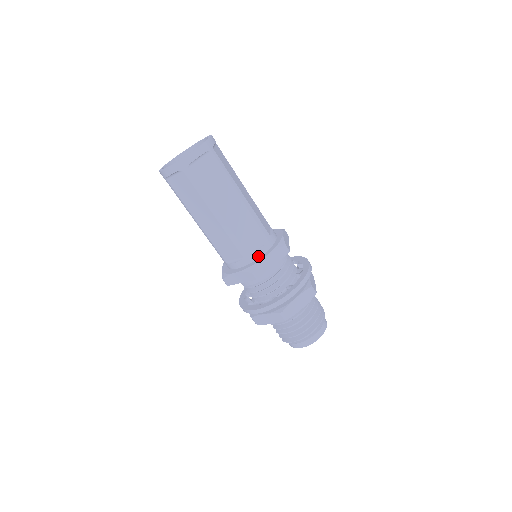
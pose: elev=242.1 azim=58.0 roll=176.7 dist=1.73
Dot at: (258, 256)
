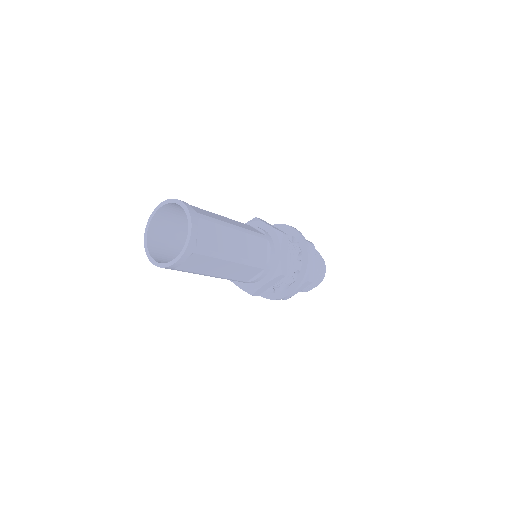
Dot at: (273, 258)
